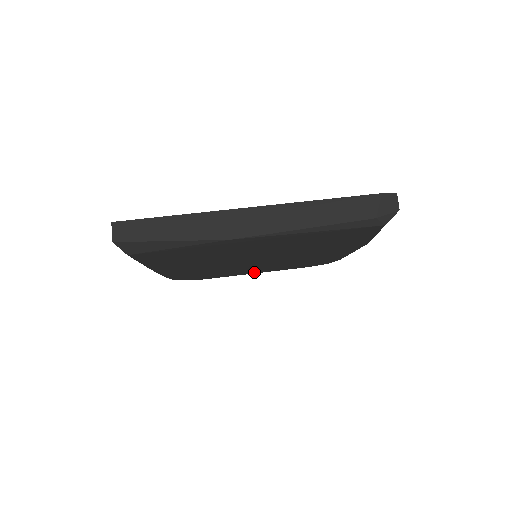
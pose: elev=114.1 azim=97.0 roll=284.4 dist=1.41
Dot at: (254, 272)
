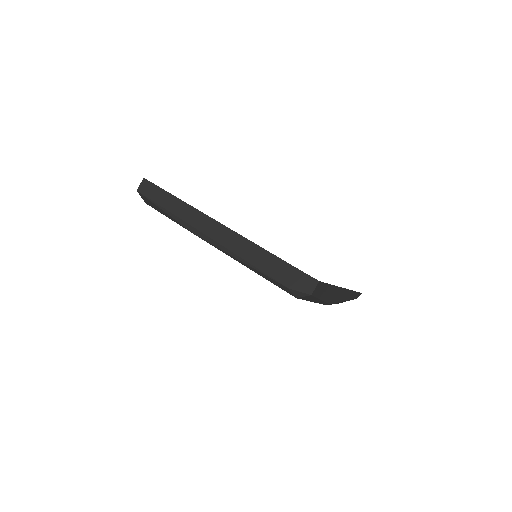
Dot at: occluded
